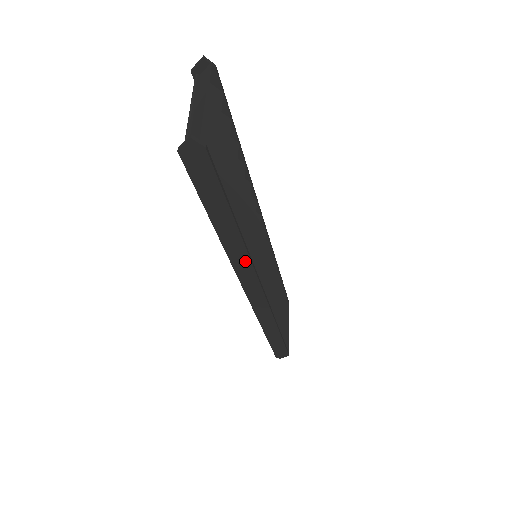
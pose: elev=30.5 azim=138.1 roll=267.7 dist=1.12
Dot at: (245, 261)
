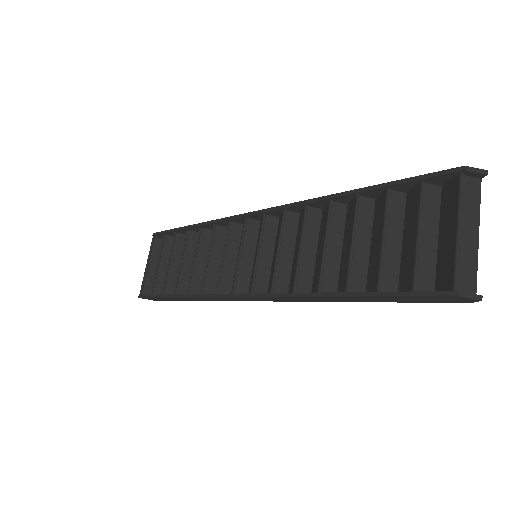
Dot at: (297, 300)
